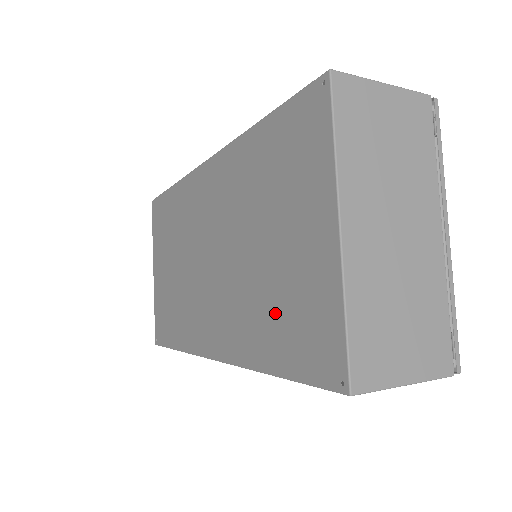
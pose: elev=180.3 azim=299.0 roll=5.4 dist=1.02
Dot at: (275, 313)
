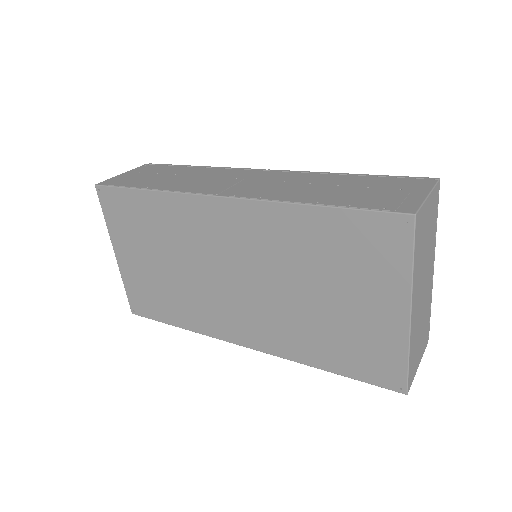
Dot at: (333, 340)
